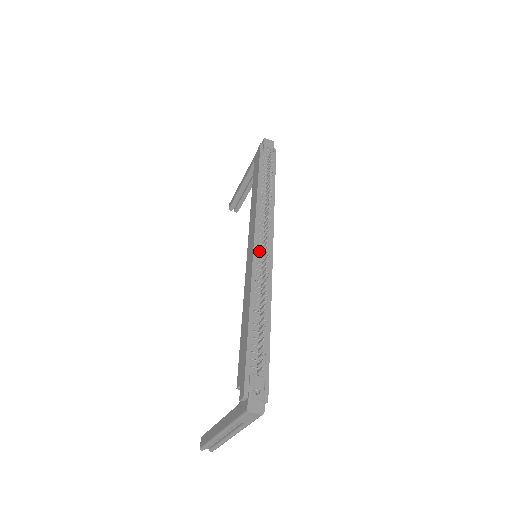
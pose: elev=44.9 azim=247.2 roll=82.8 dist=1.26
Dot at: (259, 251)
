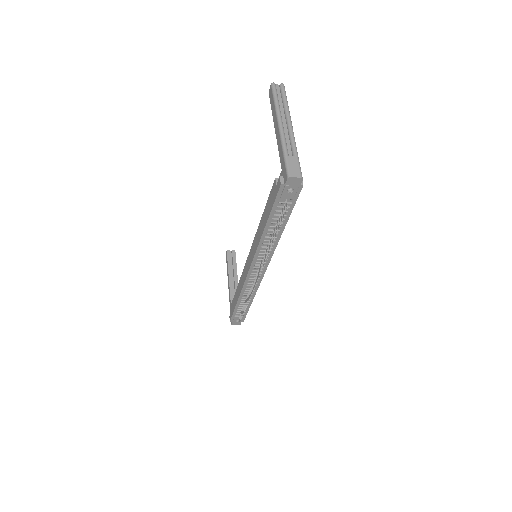
Dot at: (252, 274)
